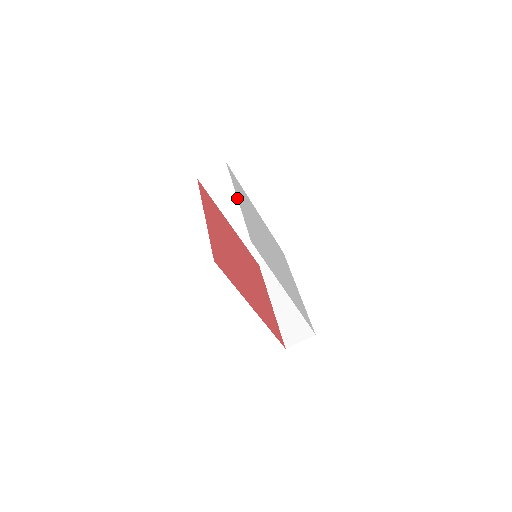
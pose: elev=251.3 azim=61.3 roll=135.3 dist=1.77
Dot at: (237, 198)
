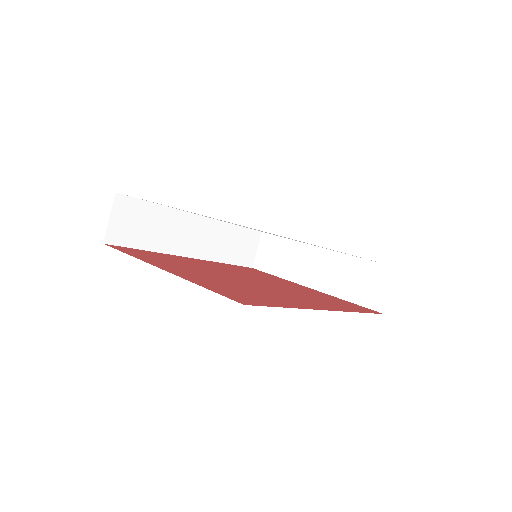
Dot at: (167, 222)
